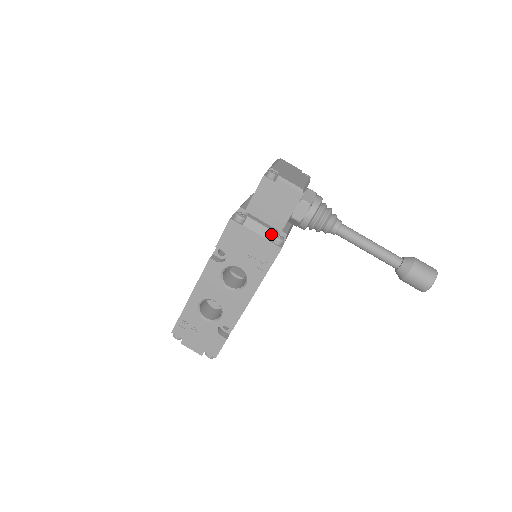
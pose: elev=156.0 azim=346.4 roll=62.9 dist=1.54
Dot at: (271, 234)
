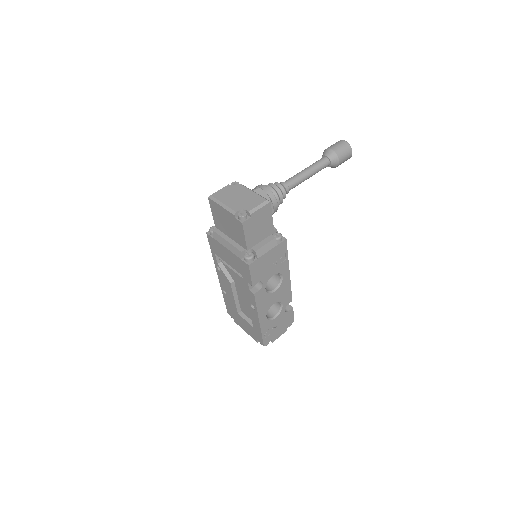
Dot at: (275, 241)
